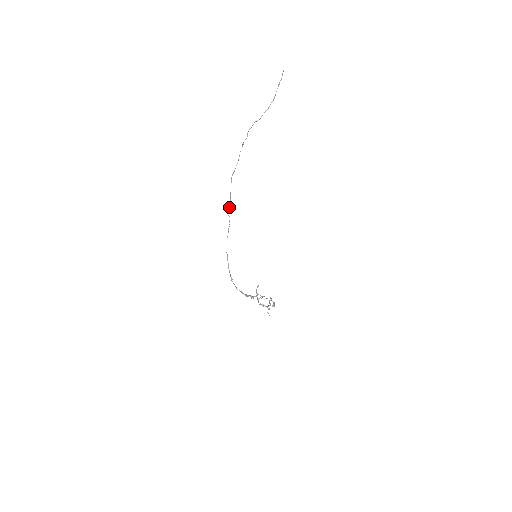
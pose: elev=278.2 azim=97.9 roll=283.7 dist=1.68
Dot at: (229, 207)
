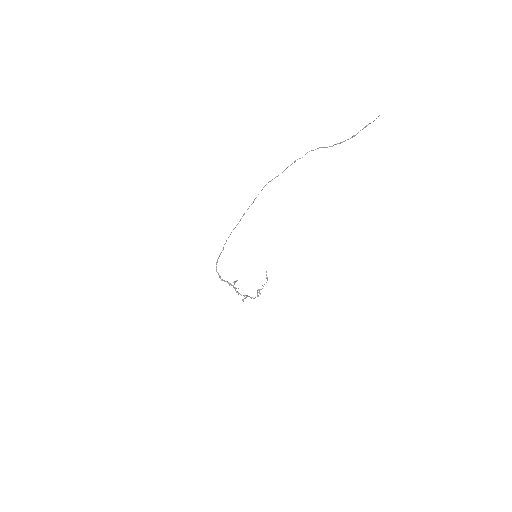
Dot at: occluded
